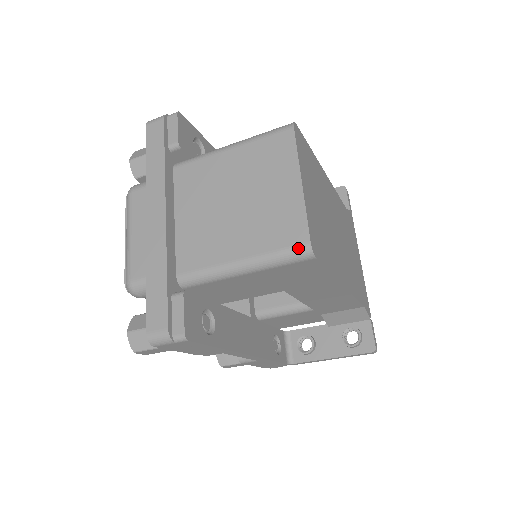
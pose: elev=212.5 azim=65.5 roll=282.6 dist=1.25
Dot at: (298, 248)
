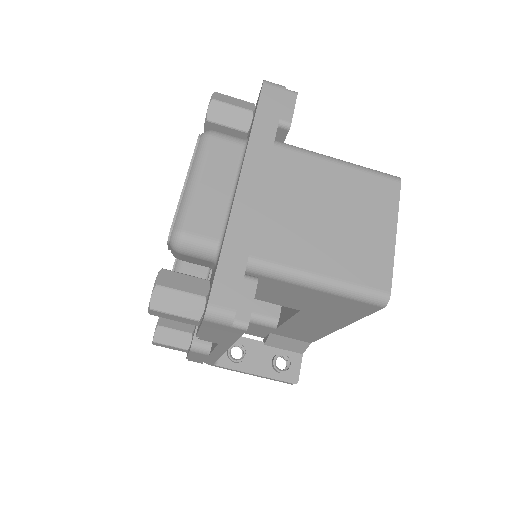
Dot at: (378, 293)
